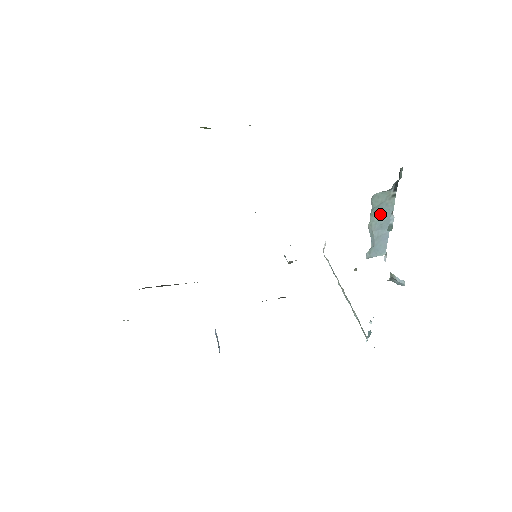
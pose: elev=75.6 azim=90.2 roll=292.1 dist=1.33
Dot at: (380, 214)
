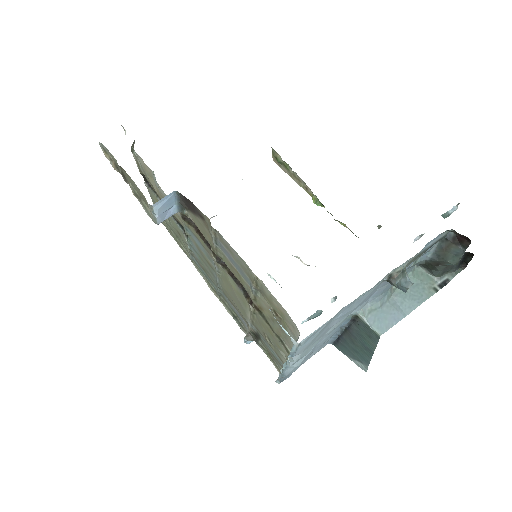
Dot at: (411, 290)
